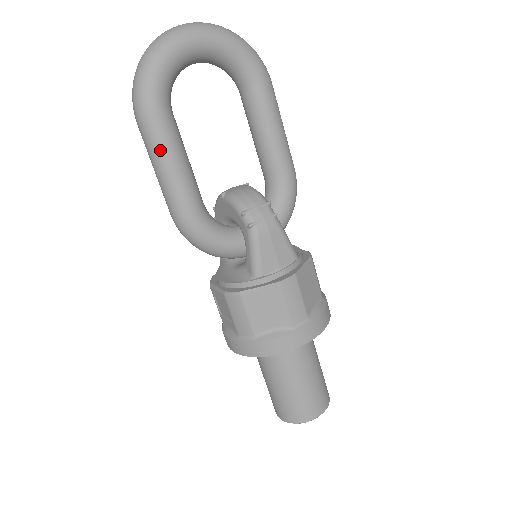
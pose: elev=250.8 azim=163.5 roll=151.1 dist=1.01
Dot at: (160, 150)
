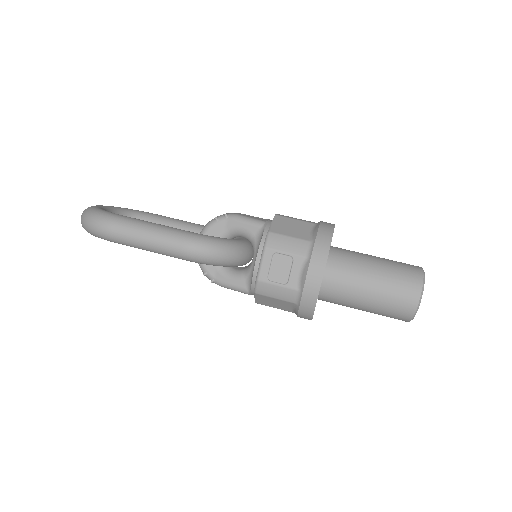
Dot at: (137, 223)
